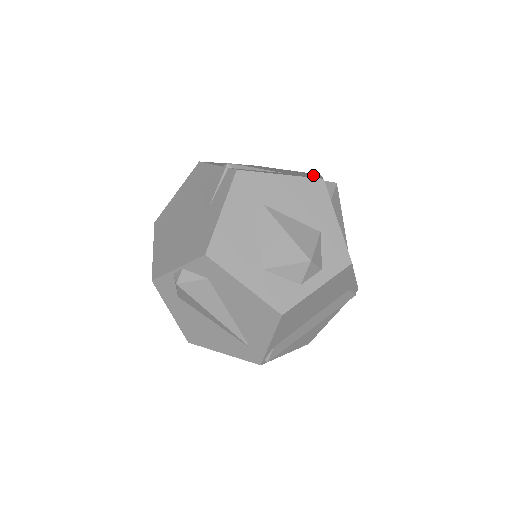
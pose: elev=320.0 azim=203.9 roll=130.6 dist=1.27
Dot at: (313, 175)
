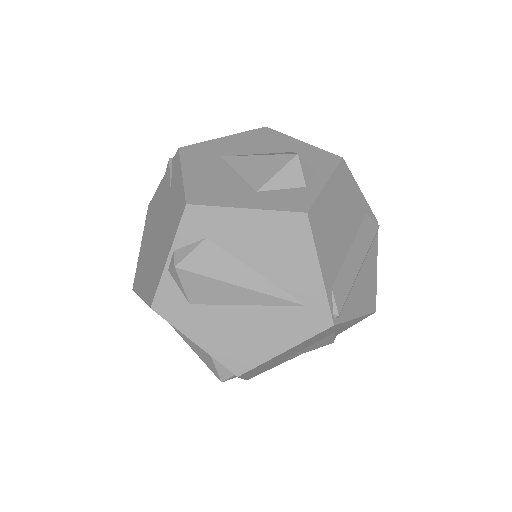
Dot at: occluded
